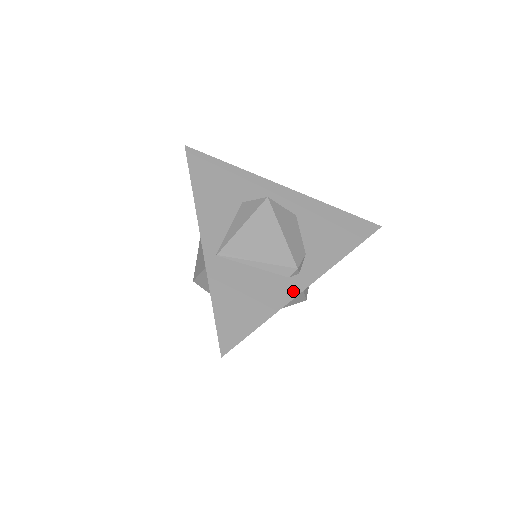
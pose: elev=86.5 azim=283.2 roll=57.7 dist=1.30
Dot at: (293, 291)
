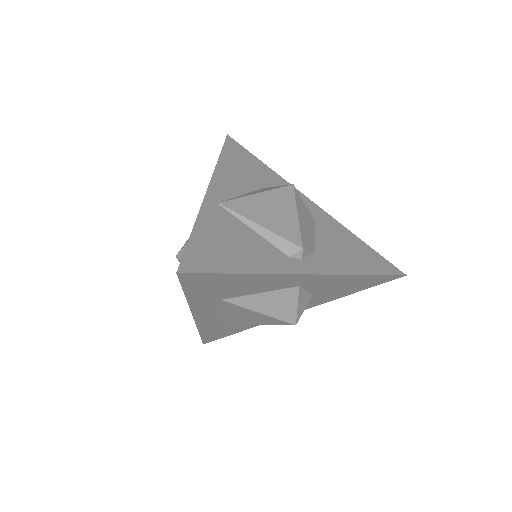
Dot at: (289, 268)
